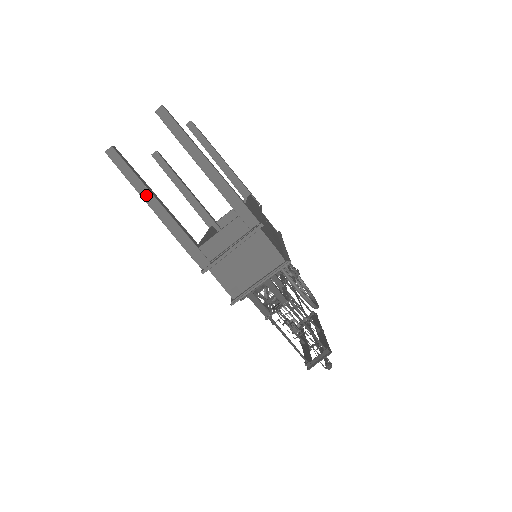
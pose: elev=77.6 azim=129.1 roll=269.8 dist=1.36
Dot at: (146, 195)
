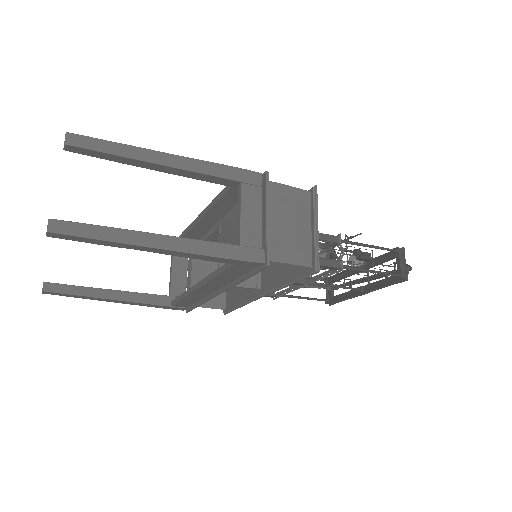
Dot at: (140, 239)
